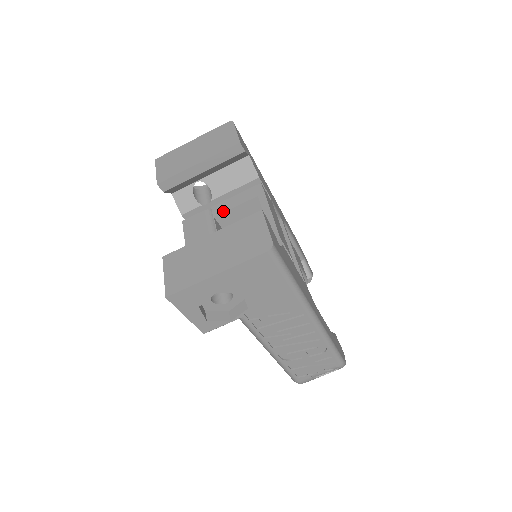
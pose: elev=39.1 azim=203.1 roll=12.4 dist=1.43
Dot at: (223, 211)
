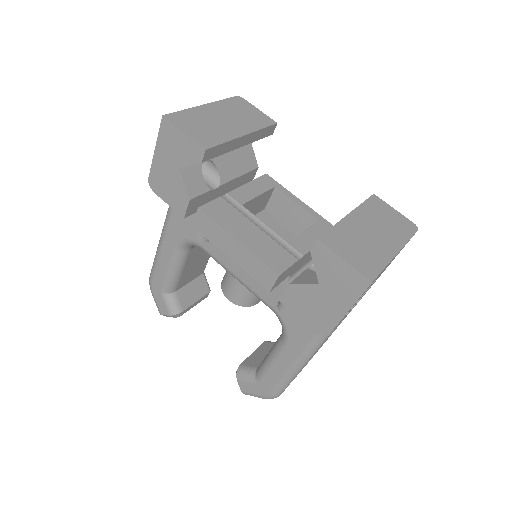
Dot at: (248, 199)
